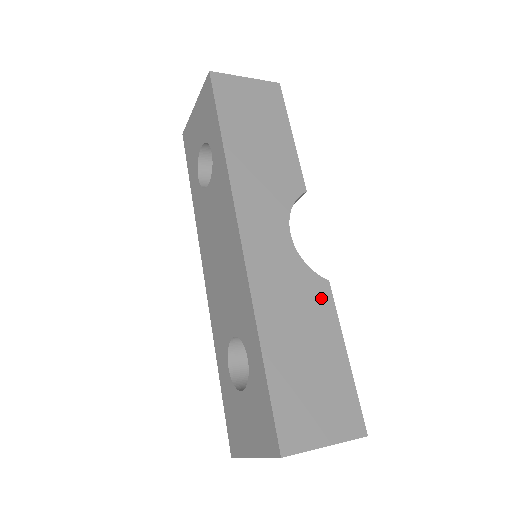
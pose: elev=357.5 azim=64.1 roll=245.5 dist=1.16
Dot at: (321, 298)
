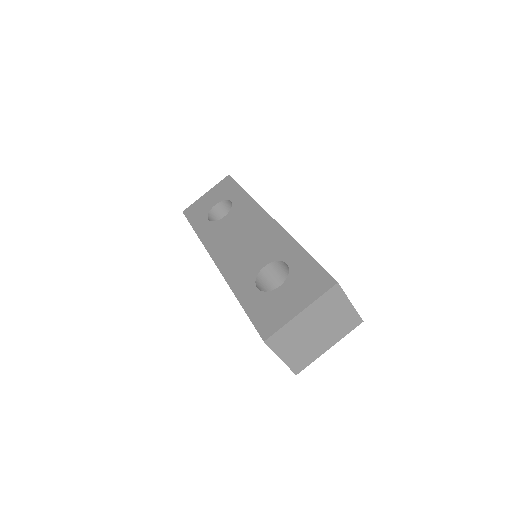
Dot at: occluded
